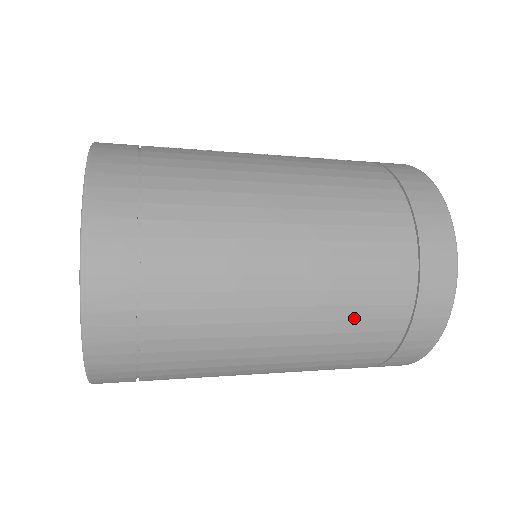
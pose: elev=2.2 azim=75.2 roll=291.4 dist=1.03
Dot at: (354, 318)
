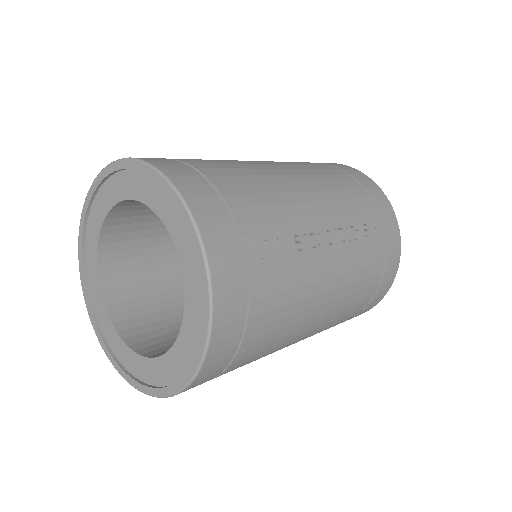
Dot at: occluded
